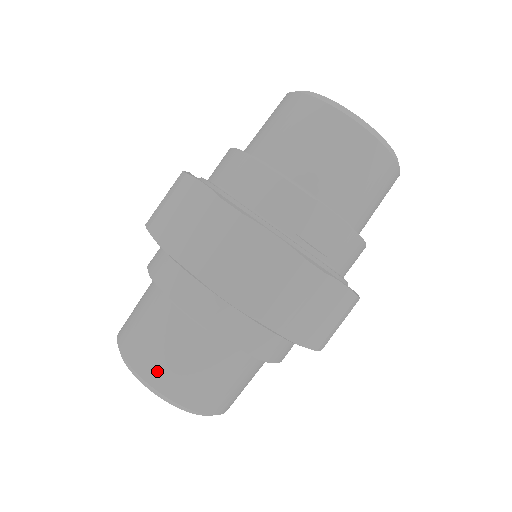
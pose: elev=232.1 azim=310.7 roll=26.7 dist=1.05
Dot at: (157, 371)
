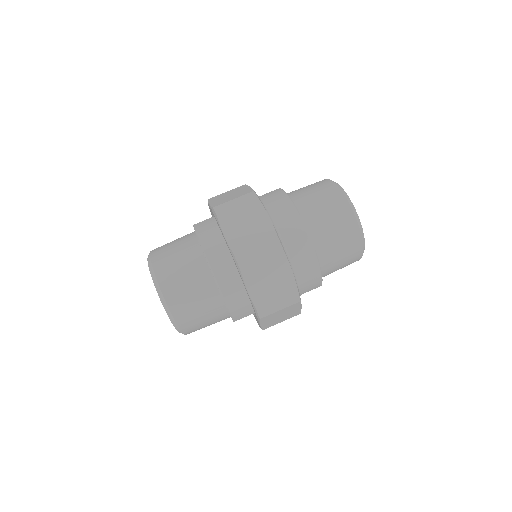
Dot at: (190, 327)
